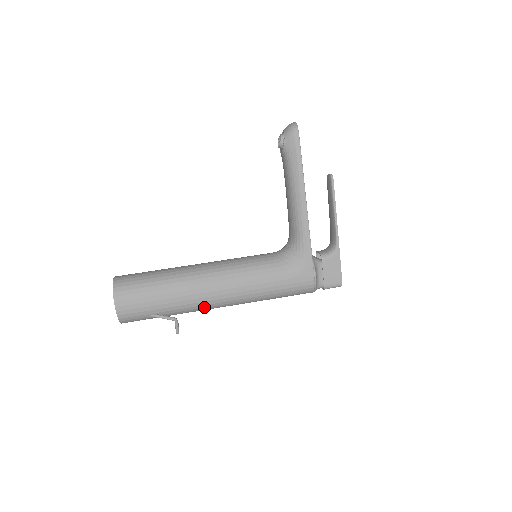
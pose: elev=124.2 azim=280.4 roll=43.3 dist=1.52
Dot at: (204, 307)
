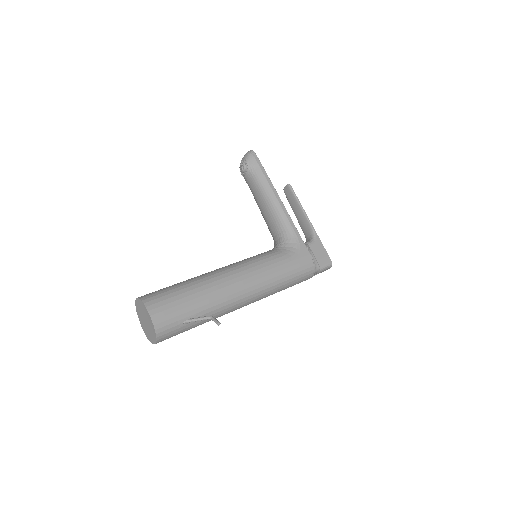
Dot at: (231, 302)
